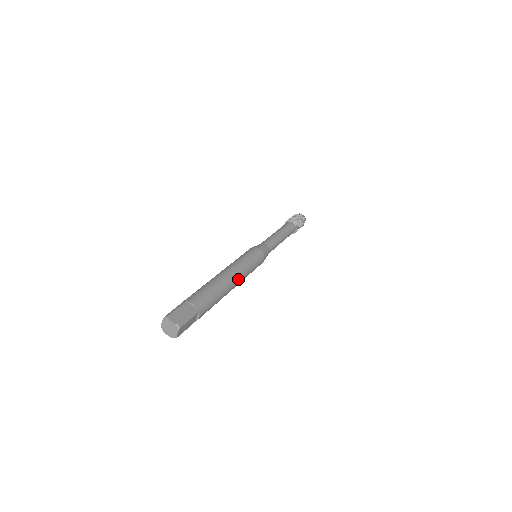
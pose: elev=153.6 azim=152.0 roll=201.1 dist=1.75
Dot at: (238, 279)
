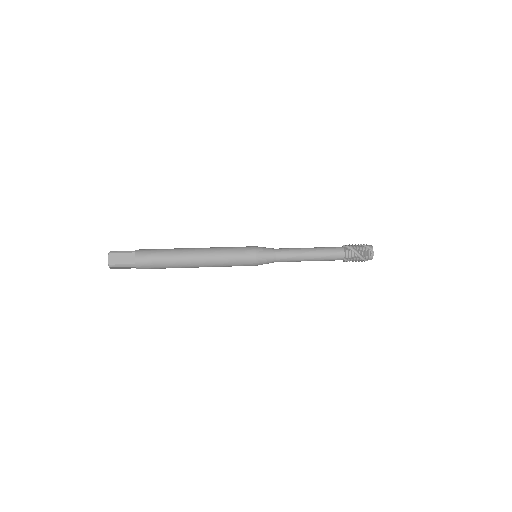
Dot at: (203, 265)
